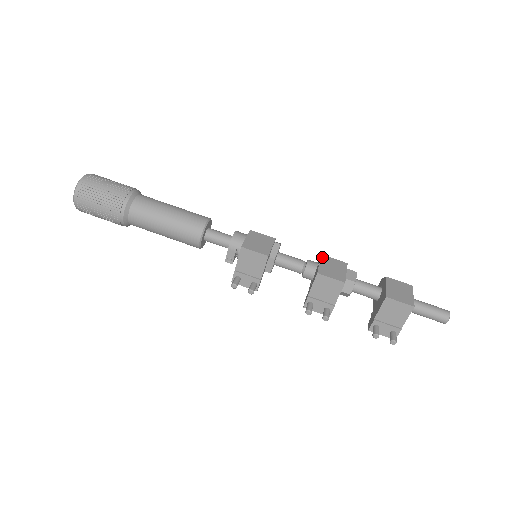
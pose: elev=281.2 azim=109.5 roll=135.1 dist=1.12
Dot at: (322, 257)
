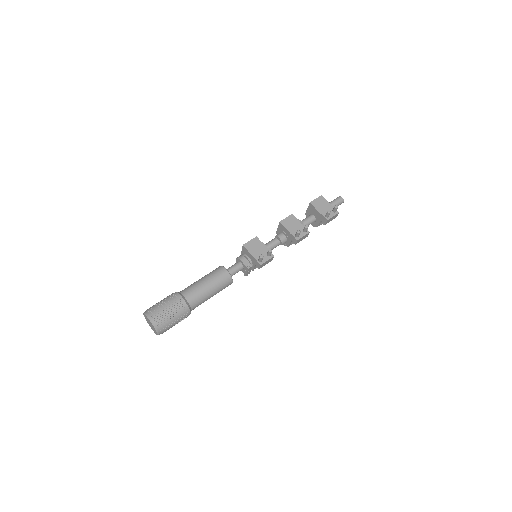
Dot at: (277, 230)
